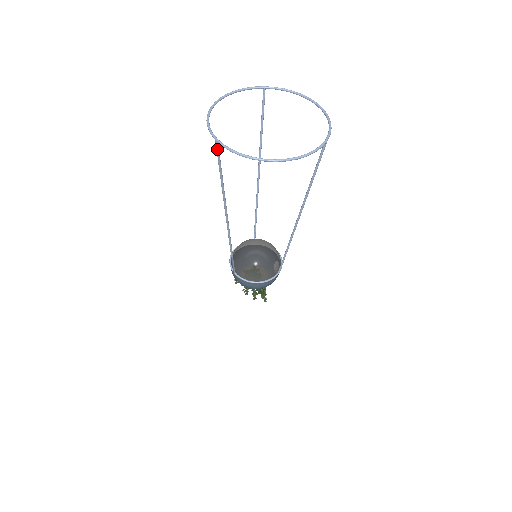
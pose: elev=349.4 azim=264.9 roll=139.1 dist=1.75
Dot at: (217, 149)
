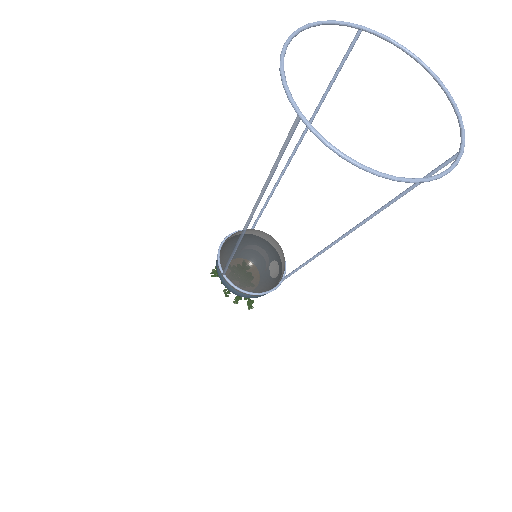
Dot at: (293, 129)
